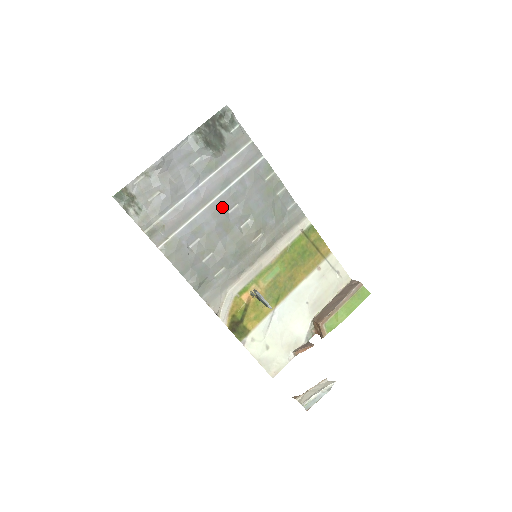
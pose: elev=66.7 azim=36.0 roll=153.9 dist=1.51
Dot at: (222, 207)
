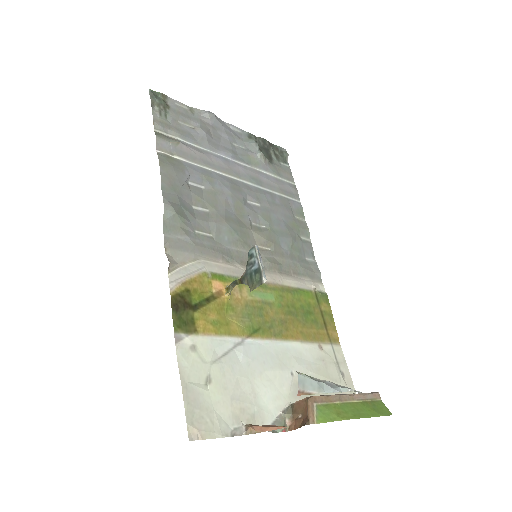
Dot at: (244, 190)
